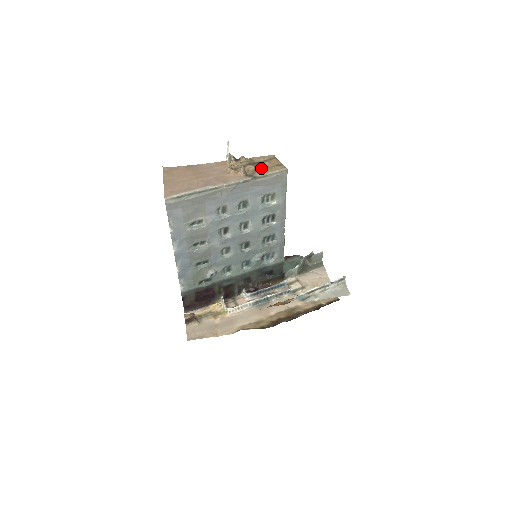
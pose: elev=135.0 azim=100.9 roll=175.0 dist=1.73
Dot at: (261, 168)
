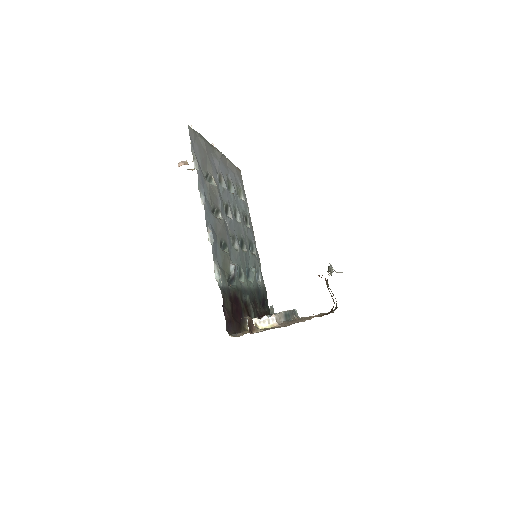
Dot at: occluded
